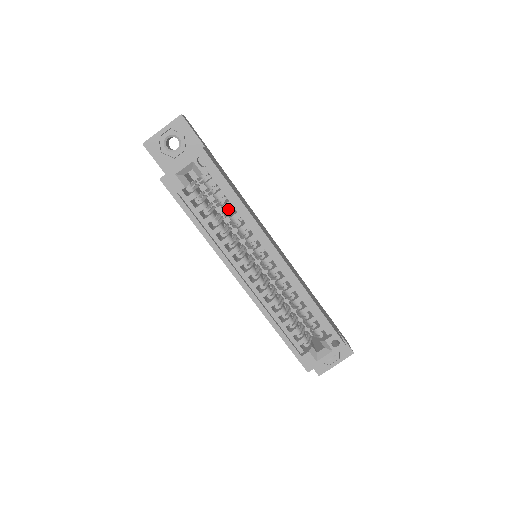
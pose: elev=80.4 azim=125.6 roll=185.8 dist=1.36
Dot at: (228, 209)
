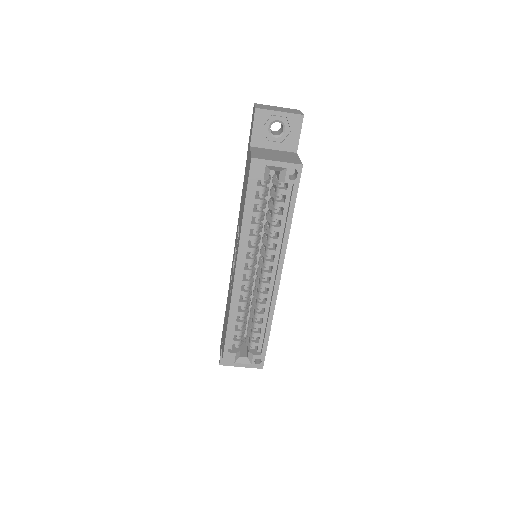
Dot at: (276, 219)
